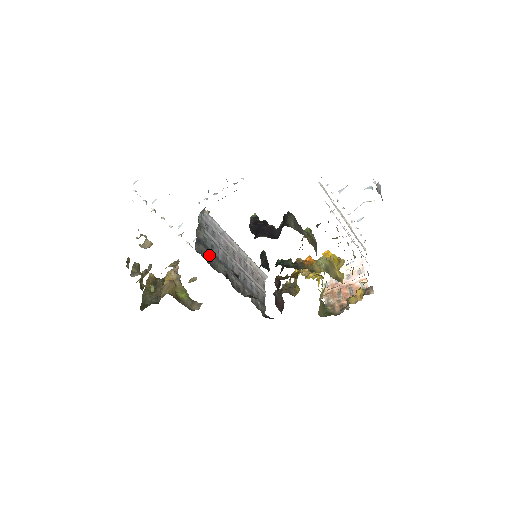
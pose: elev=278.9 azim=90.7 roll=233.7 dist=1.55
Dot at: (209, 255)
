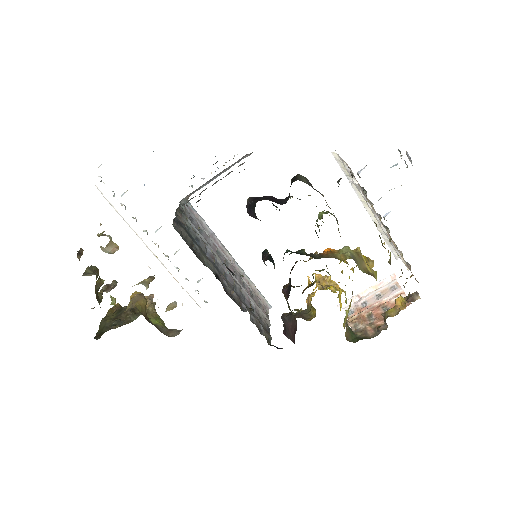
Dot at: (192, 243)
